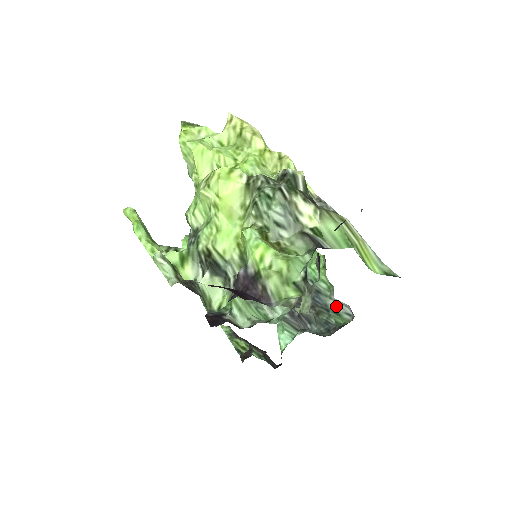
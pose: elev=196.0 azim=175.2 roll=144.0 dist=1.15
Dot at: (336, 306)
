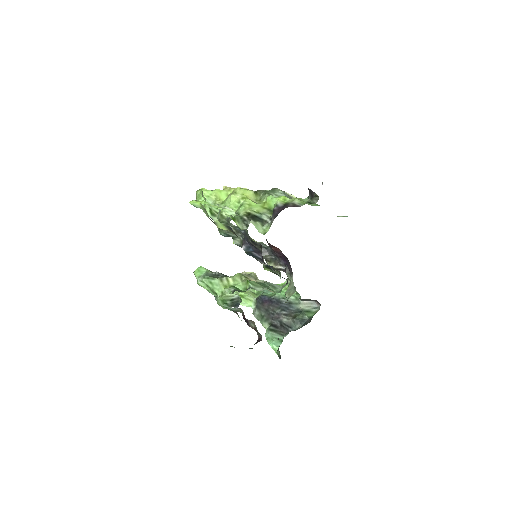
Dot at: (305, 307)
